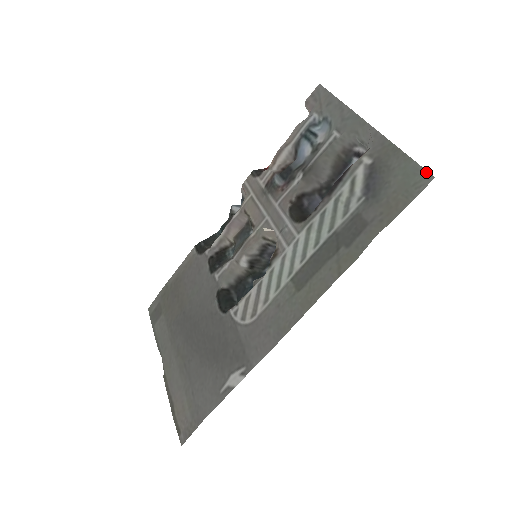
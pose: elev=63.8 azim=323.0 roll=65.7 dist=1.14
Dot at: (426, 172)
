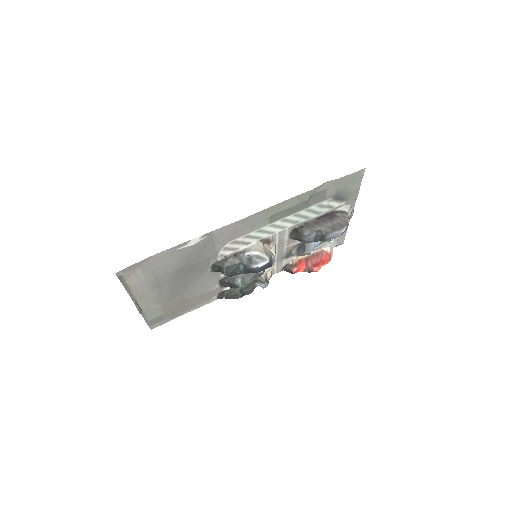
Dot at: occluded
